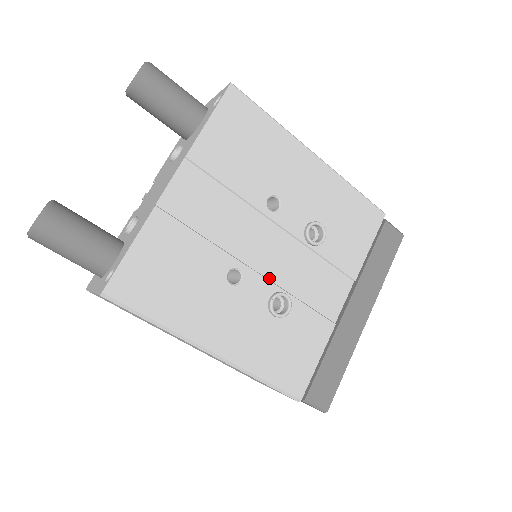
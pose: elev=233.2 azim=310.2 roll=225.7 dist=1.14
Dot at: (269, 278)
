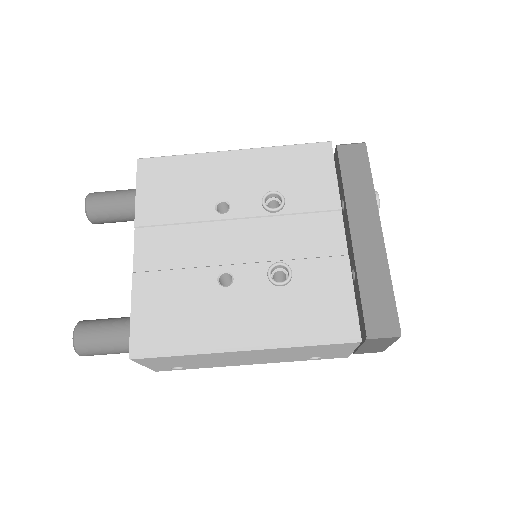
Dot at: (257, 261)
